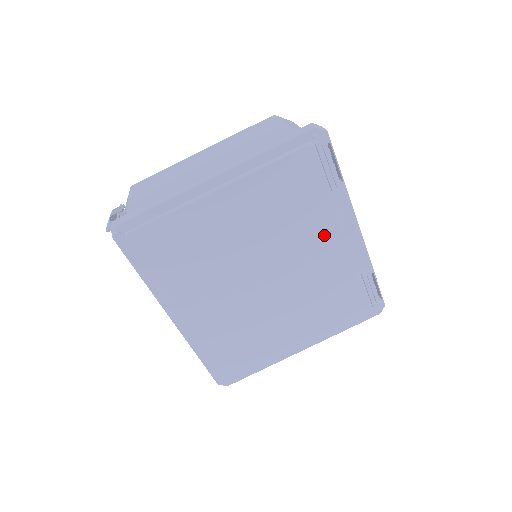
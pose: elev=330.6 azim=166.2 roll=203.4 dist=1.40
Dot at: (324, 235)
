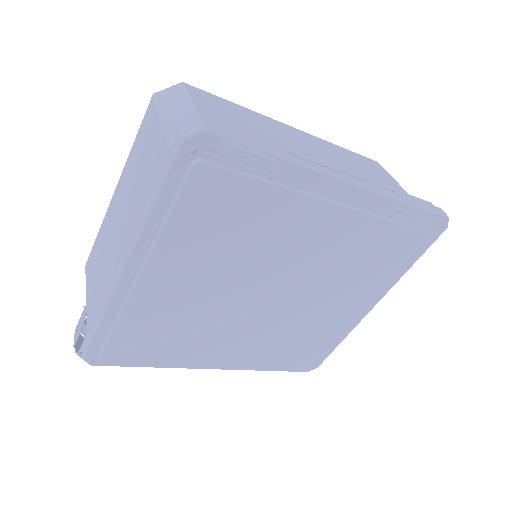
Dot at: (306, 223)
